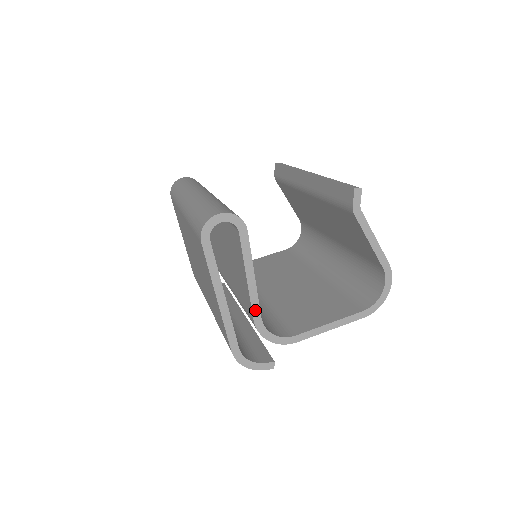
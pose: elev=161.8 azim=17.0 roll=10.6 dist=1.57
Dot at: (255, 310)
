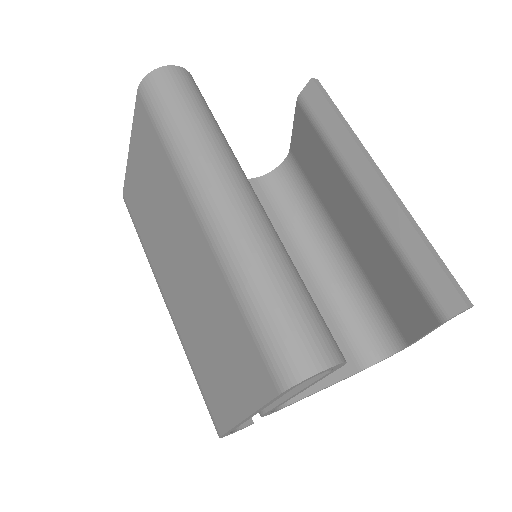
Dot at: occluded
